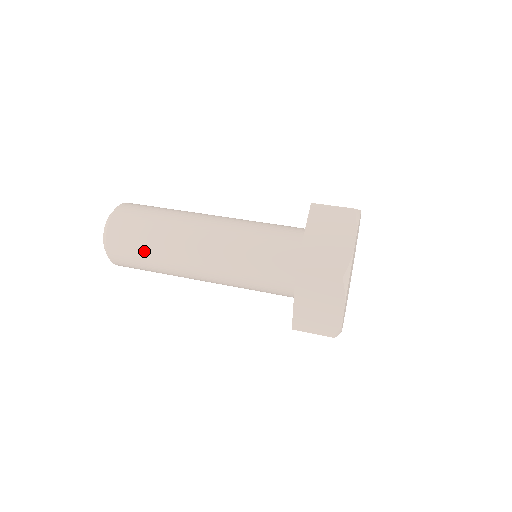
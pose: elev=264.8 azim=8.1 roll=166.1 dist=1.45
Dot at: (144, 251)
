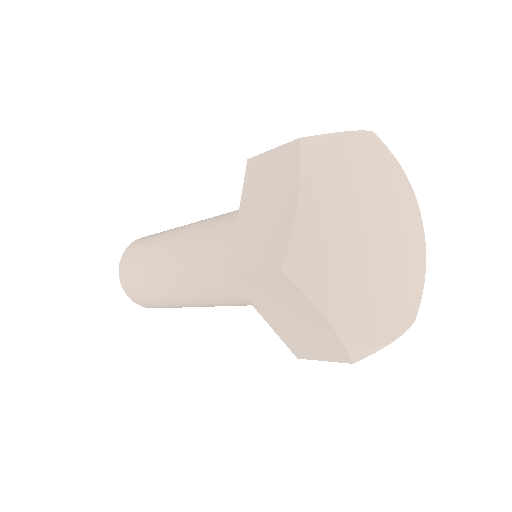
Dot at: (147, 290)
